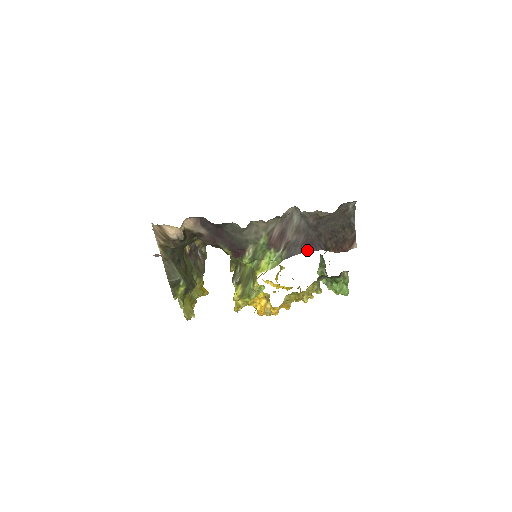
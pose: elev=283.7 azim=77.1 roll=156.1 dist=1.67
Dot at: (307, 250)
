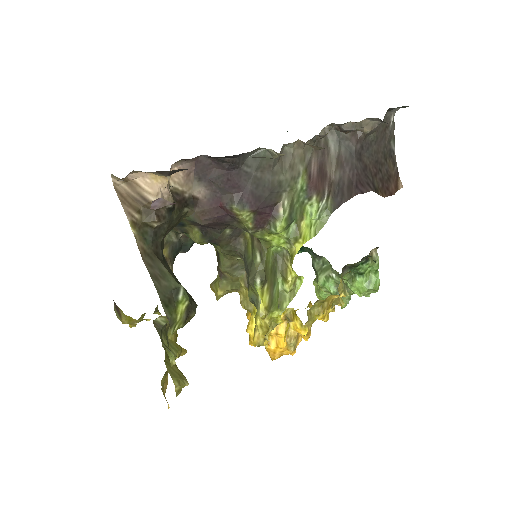
Dot at: (357, 192)
